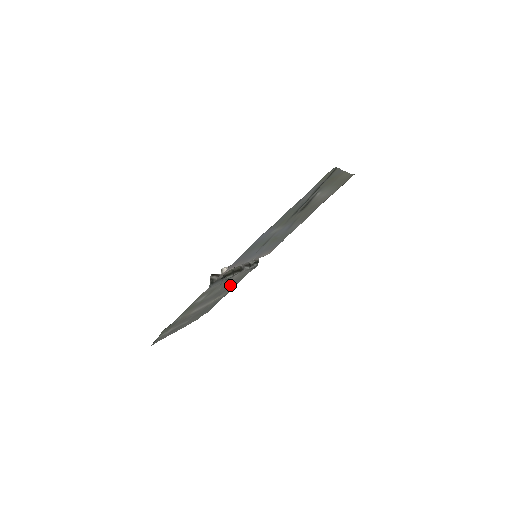
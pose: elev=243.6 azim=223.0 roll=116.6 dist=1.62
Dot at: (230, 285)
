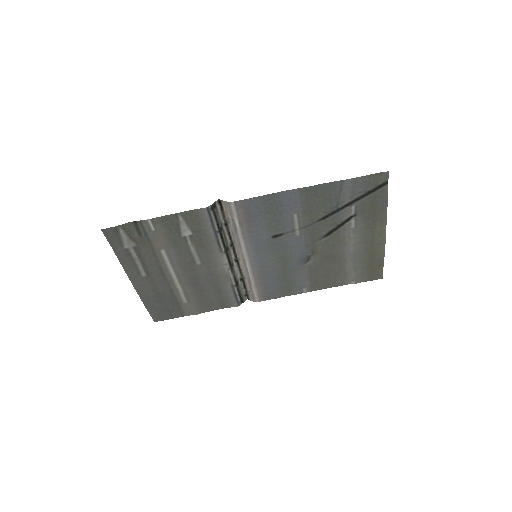
Dot at: (209, 276)
